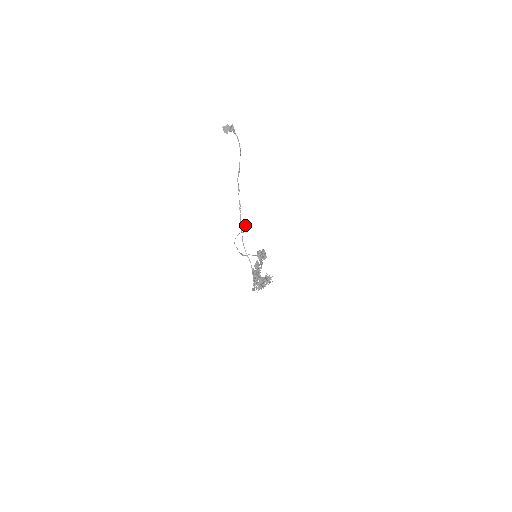
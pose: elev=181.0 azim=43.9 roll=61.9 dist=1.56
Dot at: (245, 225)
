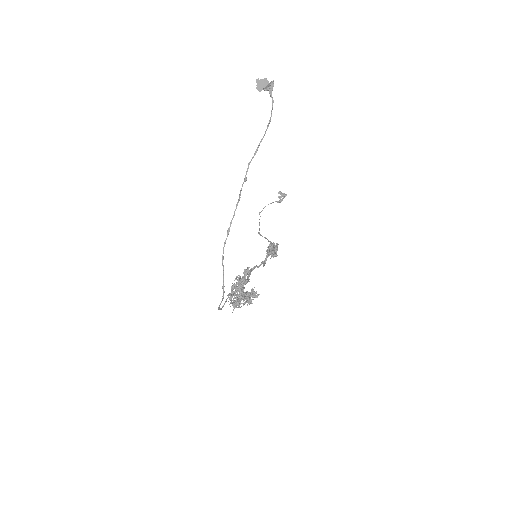
Dot at: (285, 194)
